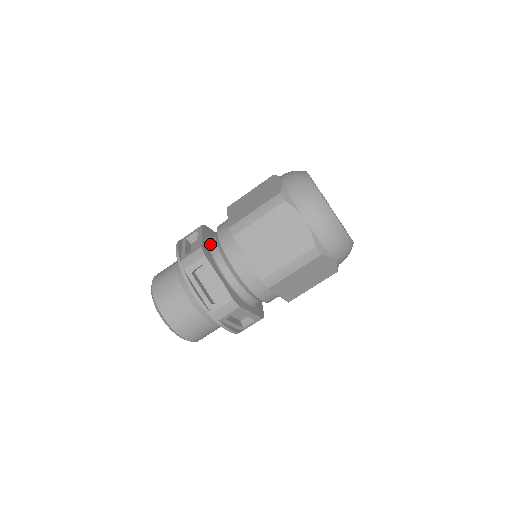
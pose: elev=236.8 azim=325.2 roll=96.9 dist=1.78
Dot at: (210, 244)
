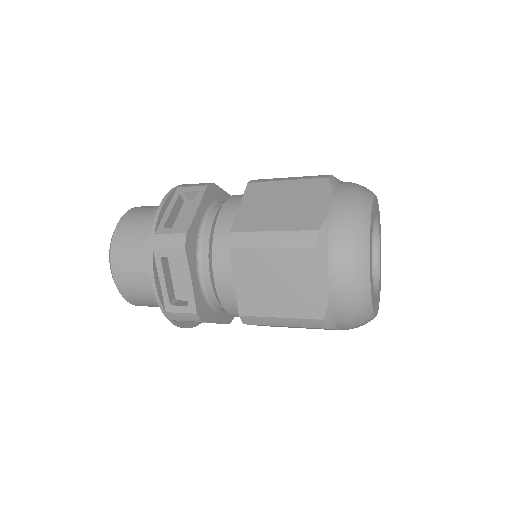
Dot at: (203, 224)
